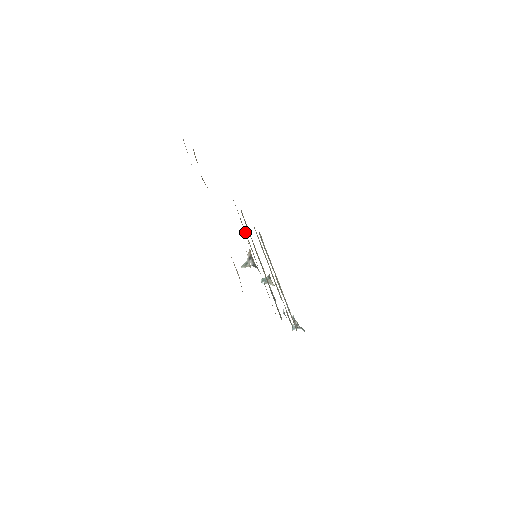
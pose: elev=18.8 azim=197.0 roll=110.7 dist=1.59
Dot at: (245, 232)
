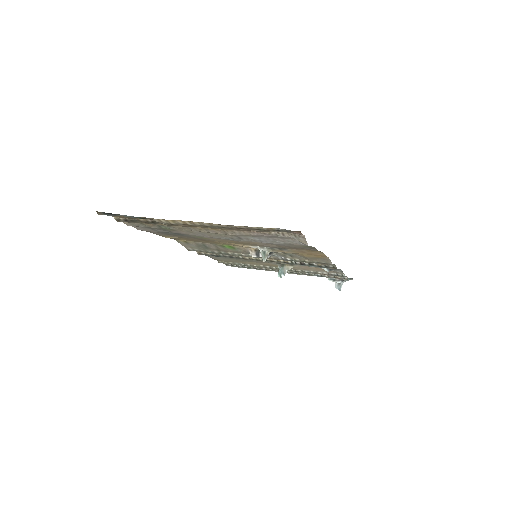
Dot at: (224, 253)
